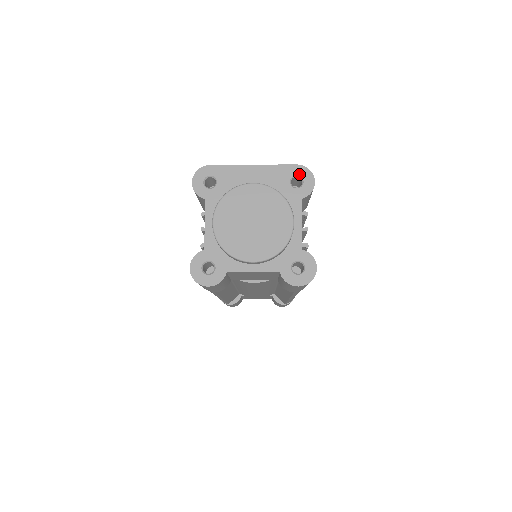
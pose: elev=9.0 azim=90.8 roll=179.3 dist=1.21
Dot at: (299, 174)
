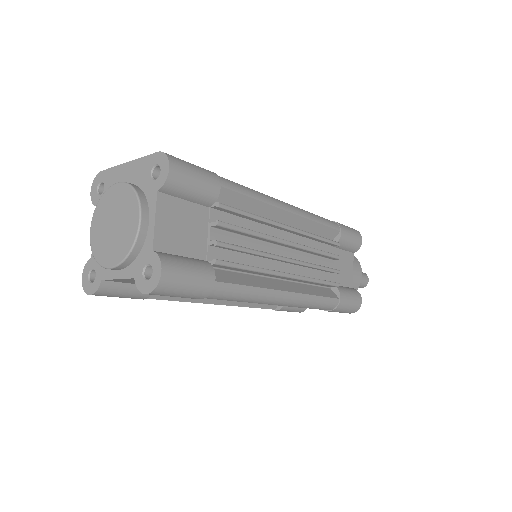
Dot at: (158, 163)
